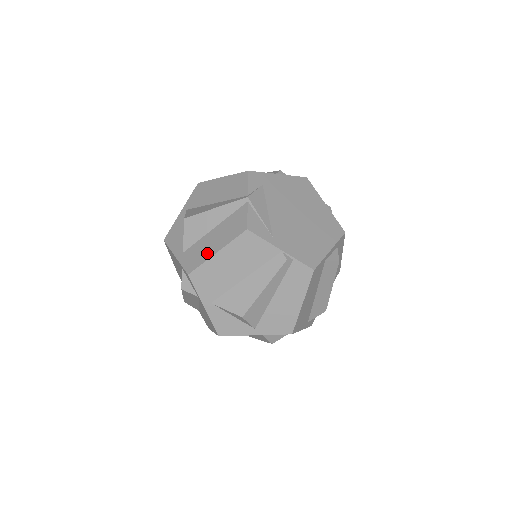
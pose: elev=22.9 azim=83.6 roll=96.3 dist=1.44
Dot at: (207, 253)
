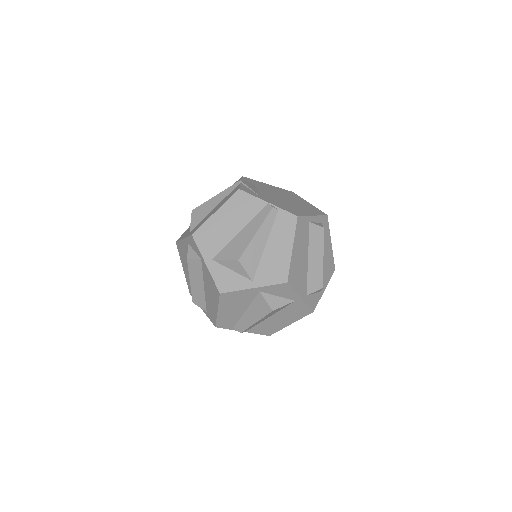
Dot at: (208, 217)
